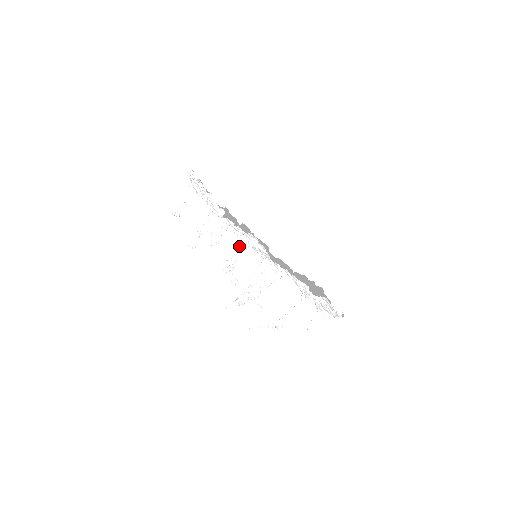
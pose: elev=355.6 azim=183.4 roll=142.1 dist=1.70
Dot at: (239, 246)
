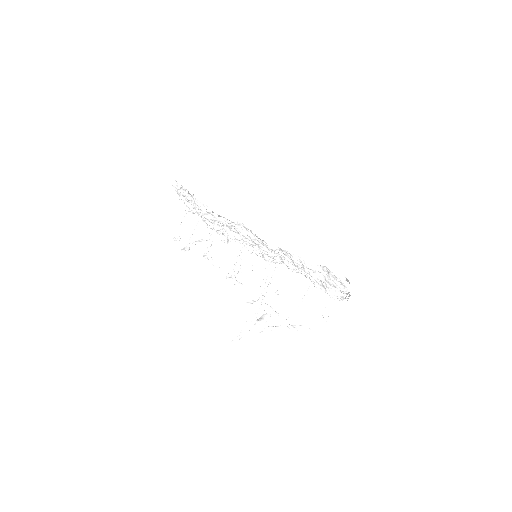
Dot at: (241, 255)
